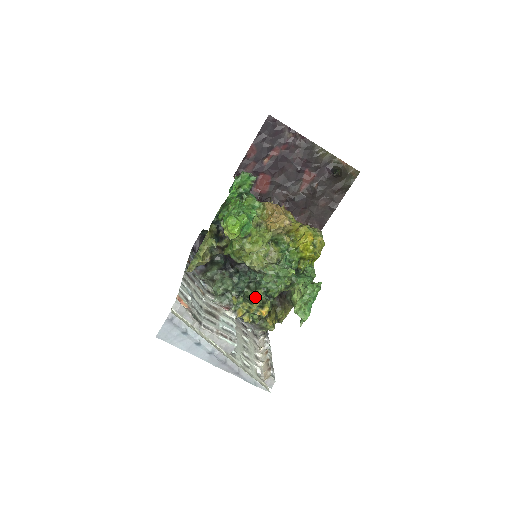
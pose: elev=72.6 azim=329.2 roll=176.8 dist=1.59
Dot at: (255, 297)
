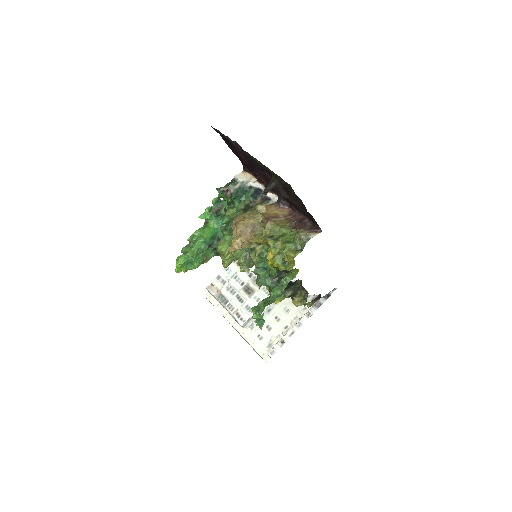
Dot at: occluded
